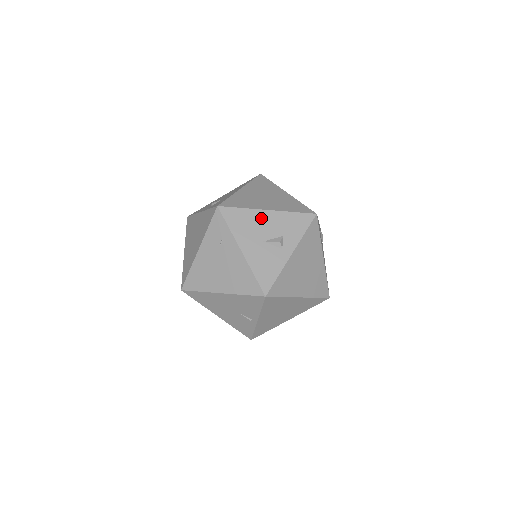
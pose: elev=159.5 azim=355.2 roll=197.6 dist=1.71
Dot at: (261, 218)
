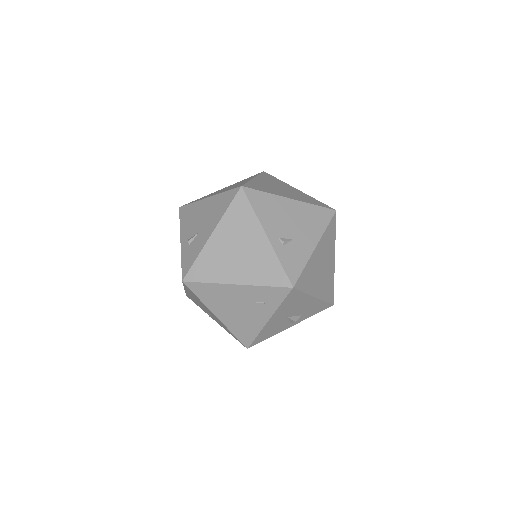
Dot at: (305, 302)
